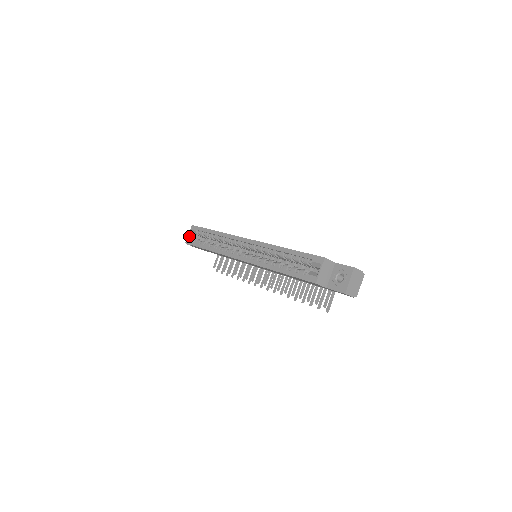
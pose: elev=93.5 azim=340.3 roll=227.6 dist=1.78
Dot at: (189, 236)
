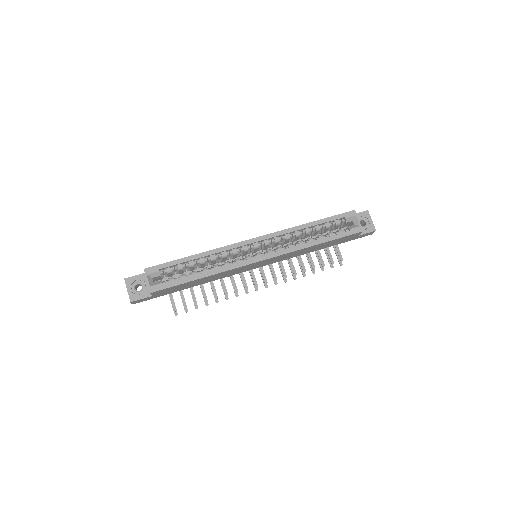
Dot at: (150, 283)
